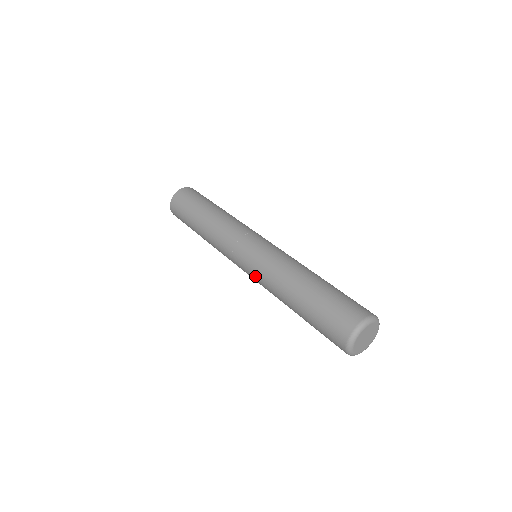
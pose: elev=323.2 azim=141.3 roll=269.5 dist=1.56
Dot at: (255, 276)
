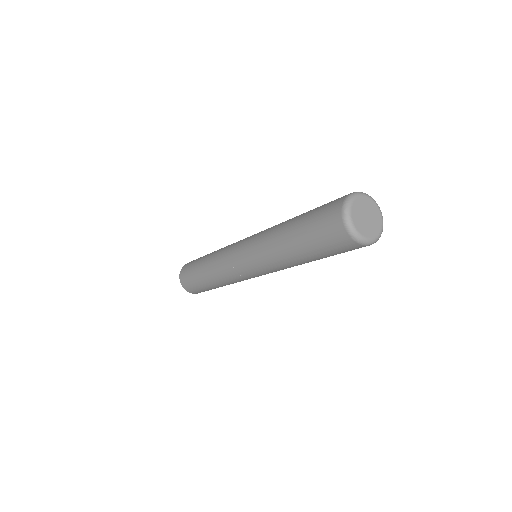
Dot at: (254, 260)
